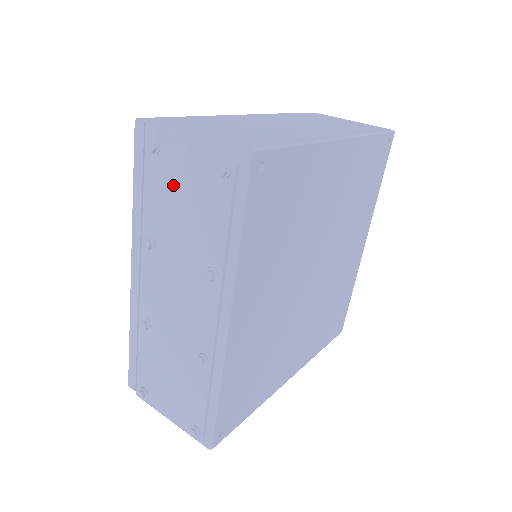
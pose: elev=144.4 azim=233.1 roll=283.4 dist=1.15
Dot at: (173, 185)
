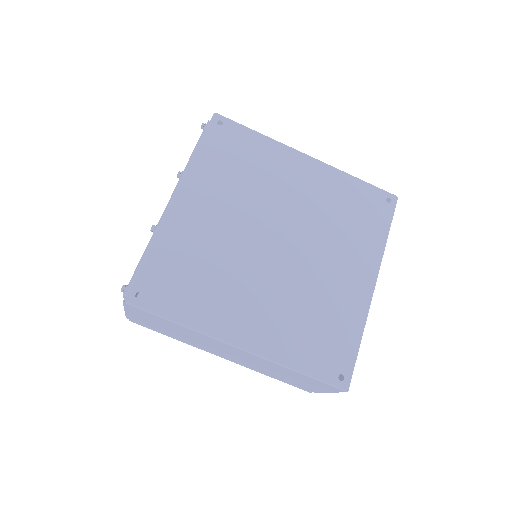
Dot at: occluded
